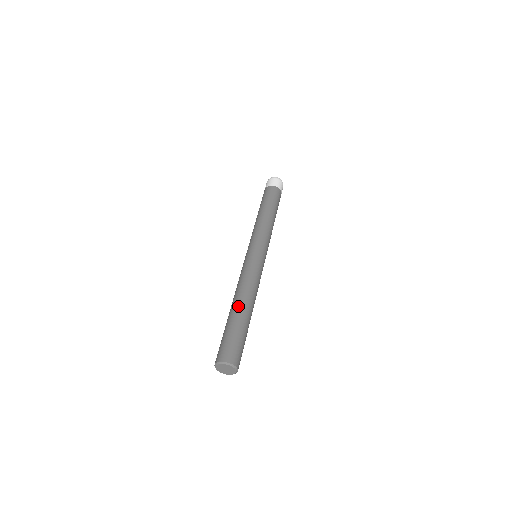
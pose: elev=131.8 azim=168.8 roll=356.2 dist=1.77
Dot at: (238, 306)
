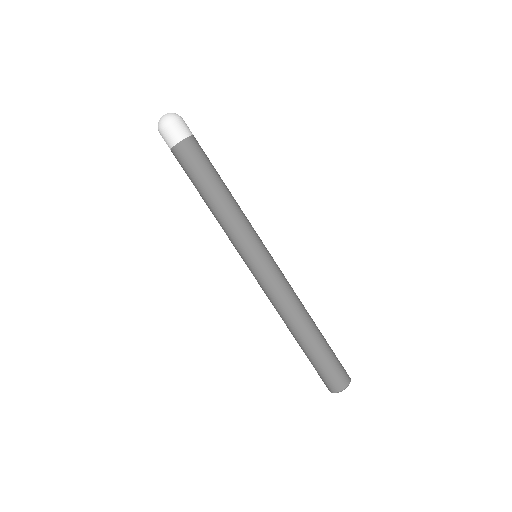
Dot at: (302, 336)
